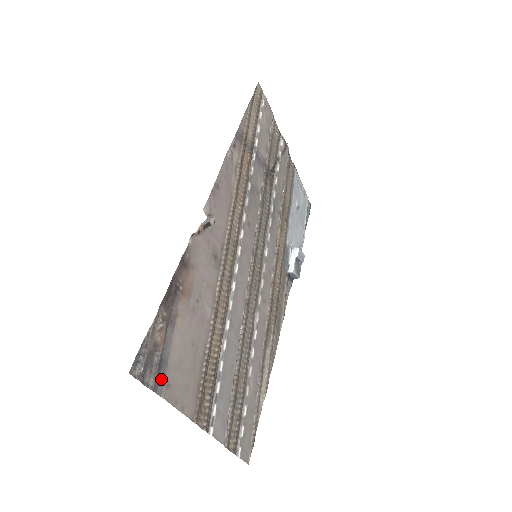
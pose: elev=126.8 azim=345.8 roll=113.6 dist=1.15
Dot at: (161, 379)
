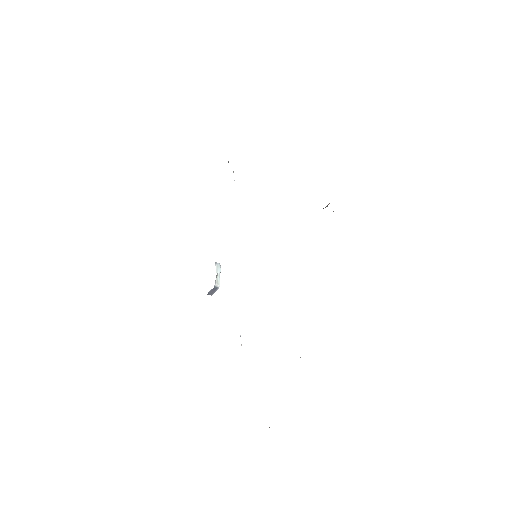
Dot at: occluded
